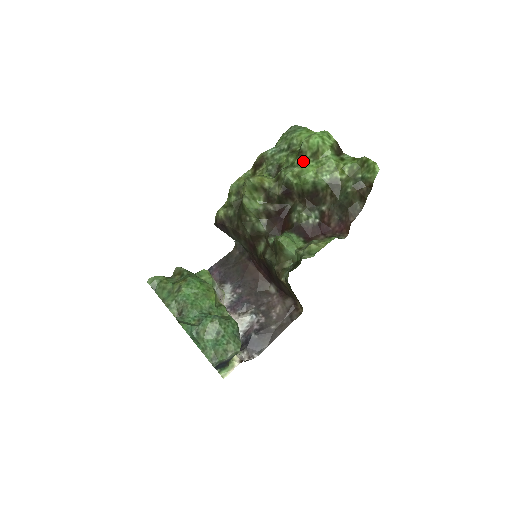
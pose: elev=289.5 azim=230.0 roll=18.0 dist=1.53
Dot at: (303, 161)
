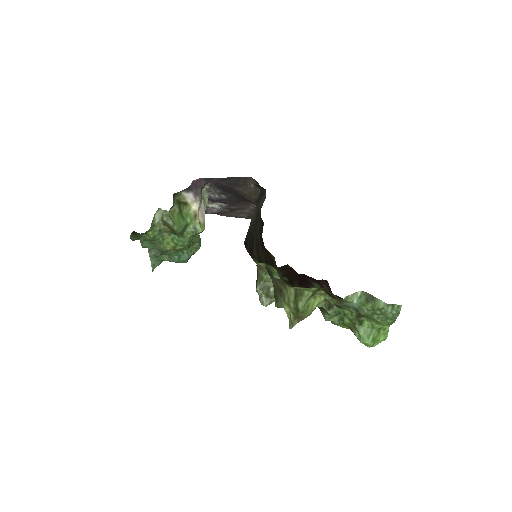
Dot at: (348, 326)
